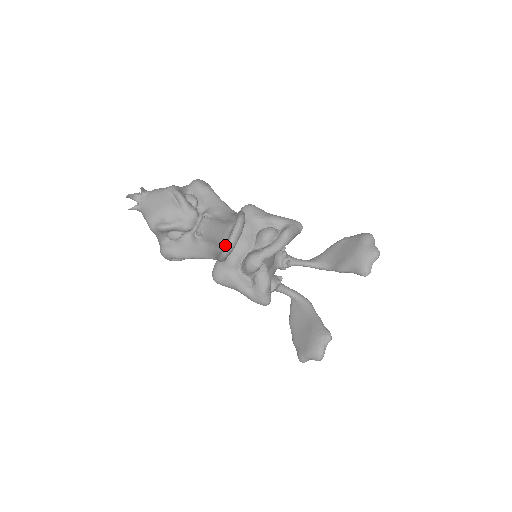
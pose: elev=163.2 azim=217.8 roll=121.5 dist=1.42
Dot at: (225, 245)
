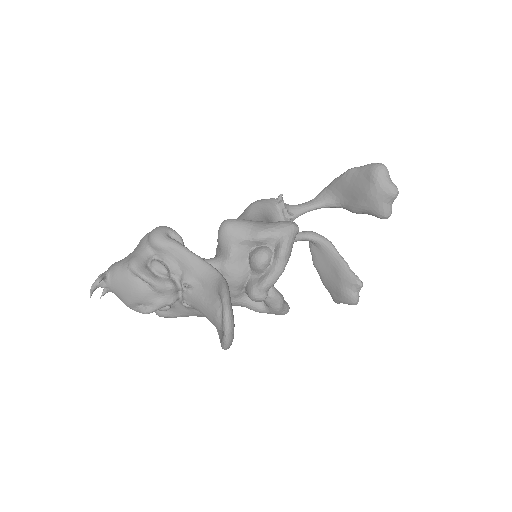
Dot at: (222, 344)
